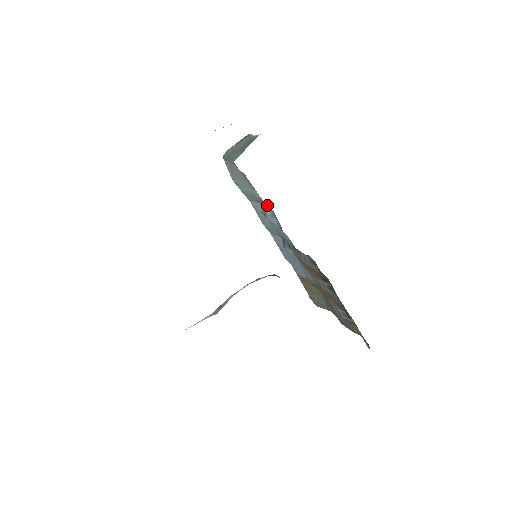
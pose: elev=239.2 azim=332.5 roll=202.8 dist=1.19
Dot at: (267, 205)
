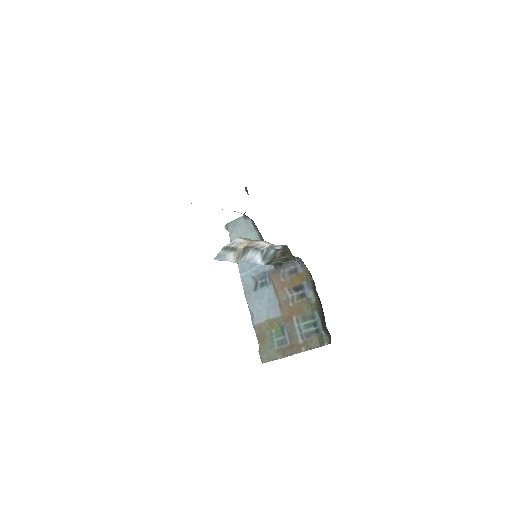
Dot at: occluded
